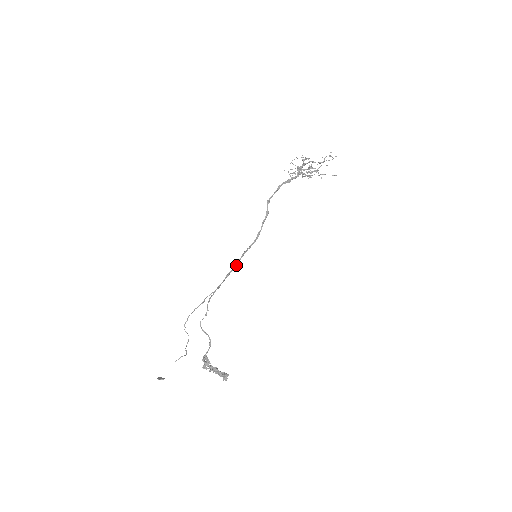
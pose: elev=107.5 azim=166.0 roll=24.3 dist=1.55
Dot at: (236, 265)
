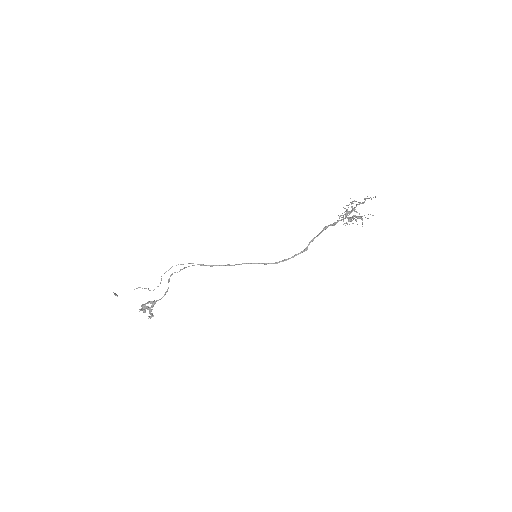
Dot at: (242, 263)
